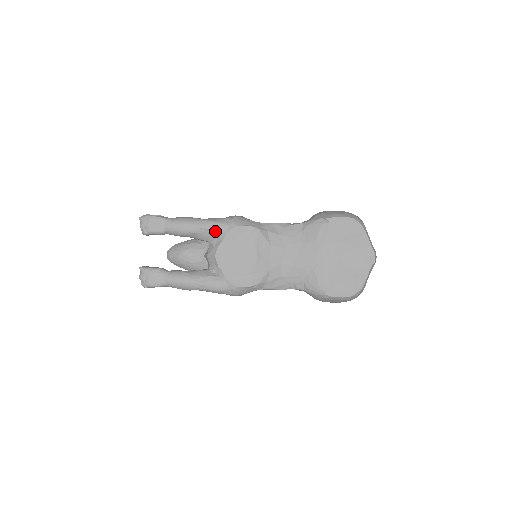
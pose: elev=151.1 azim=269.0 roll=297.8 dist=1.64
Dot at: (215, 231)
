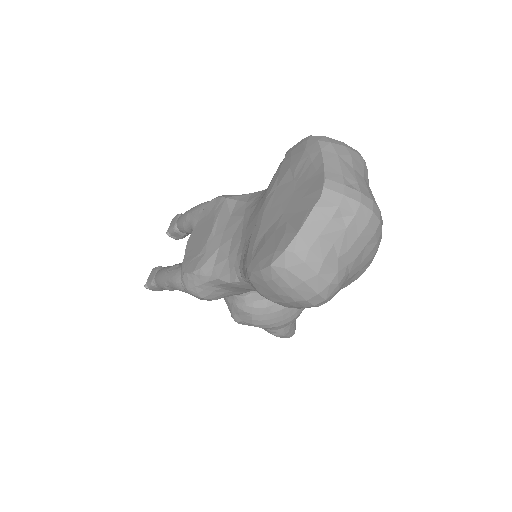
Dot at: (197, 213)
